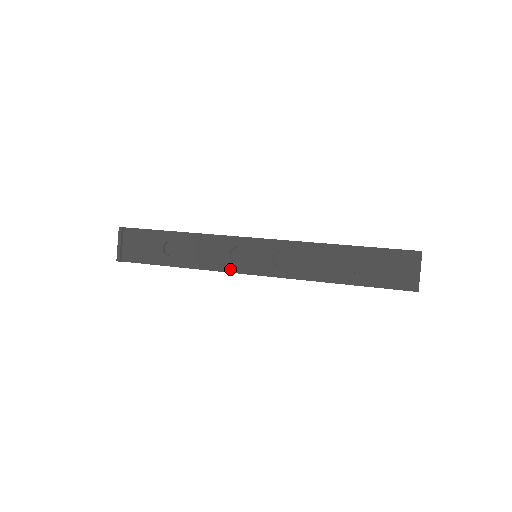
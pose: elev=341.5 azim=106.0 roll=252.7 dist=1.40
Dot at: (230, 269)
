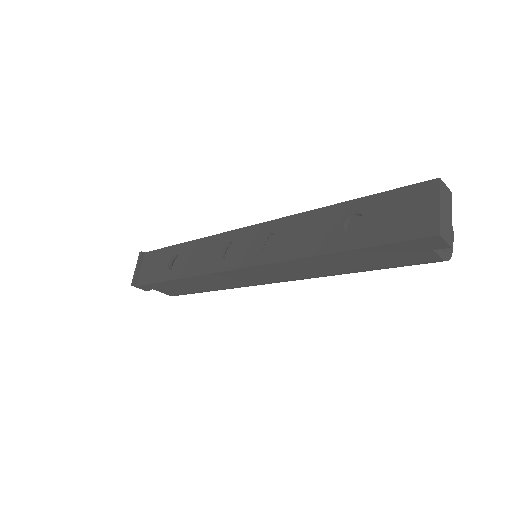
Dot at: (220, 268)
